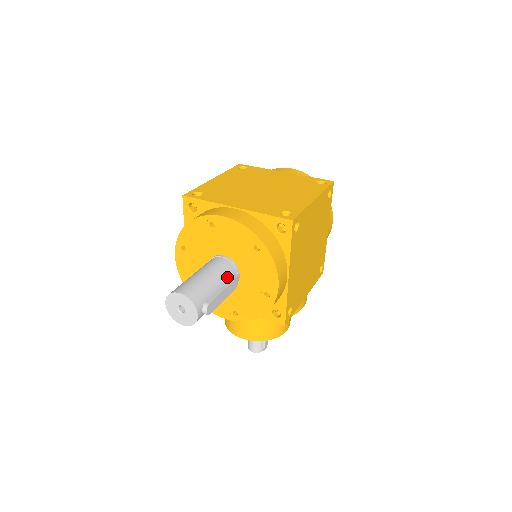
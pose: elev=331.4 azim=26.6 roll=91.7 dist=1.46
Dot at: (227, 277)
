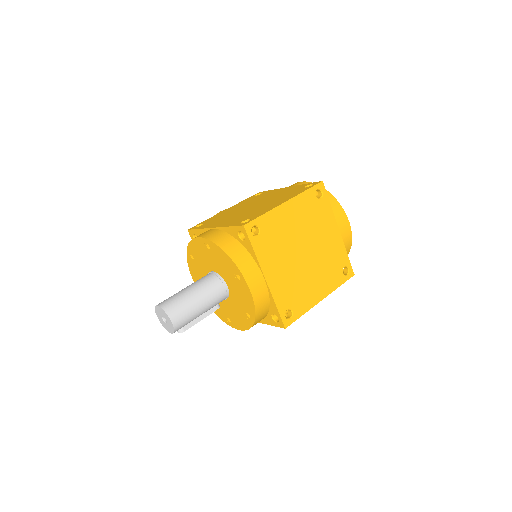
Dot at: (214, 306)
